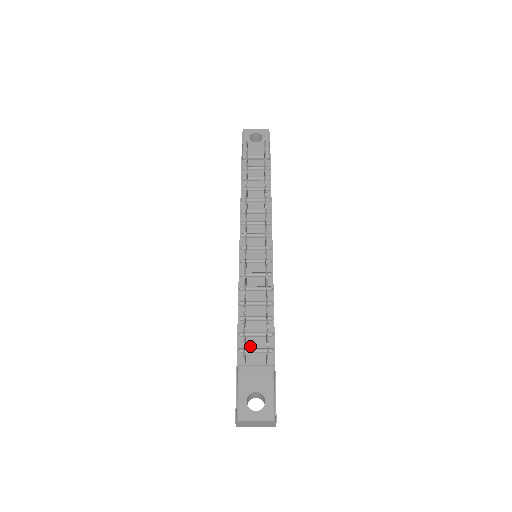
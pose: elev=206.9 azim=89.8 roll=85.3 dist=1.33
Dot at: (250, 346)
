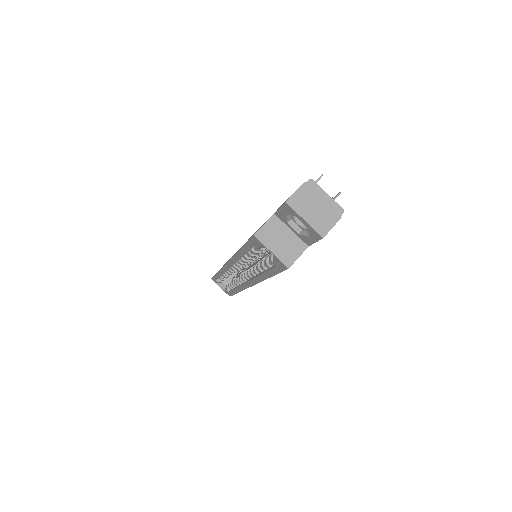
Dot at: occluded
